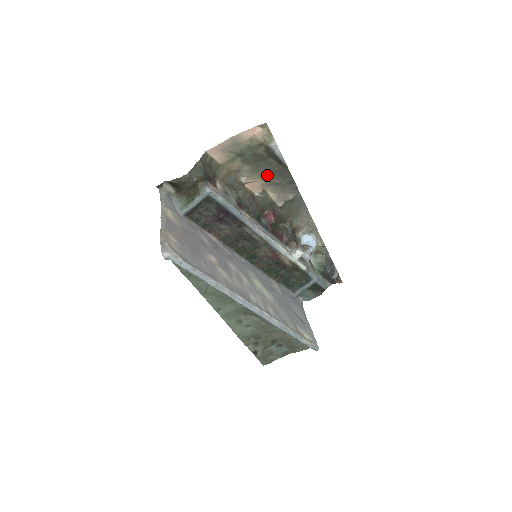
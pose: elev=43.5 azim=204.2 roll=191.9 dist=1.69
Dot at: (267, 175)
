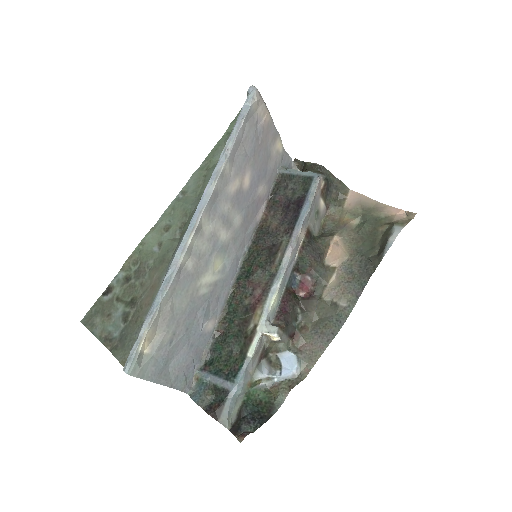
Dot at: (356, 255)
